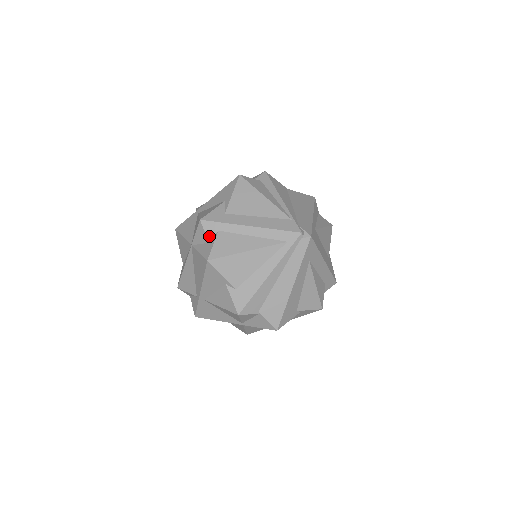
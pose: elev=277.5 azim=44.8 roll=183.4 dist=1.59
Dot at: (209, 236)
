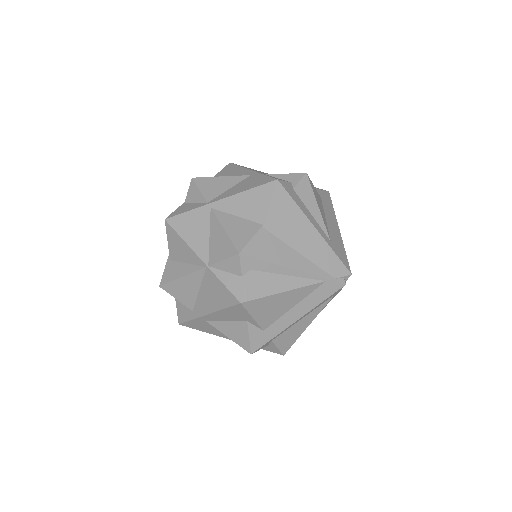
Dot at: (265, 346)
